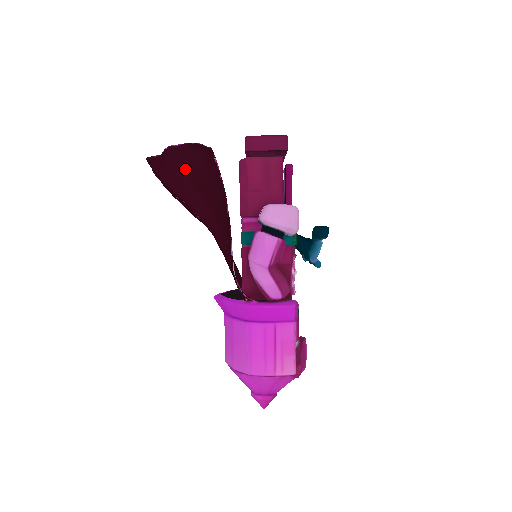
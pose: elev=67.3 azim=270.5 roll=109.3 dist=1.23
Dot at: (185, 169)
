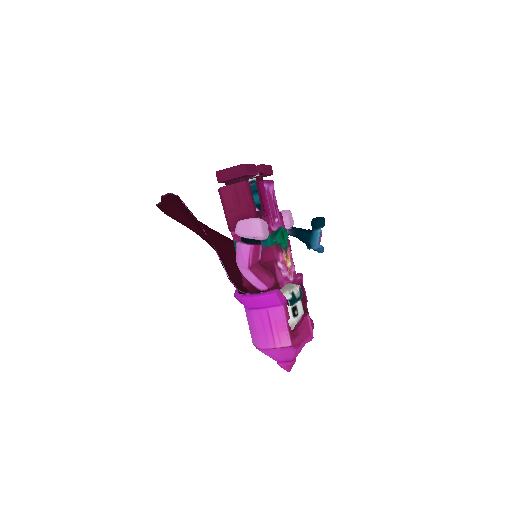
Dot at: (177, 209)
